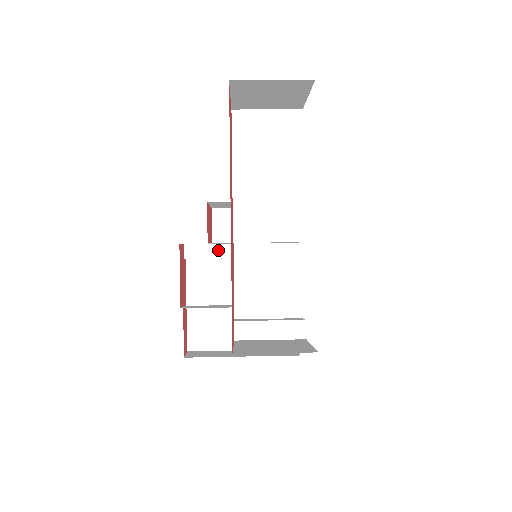
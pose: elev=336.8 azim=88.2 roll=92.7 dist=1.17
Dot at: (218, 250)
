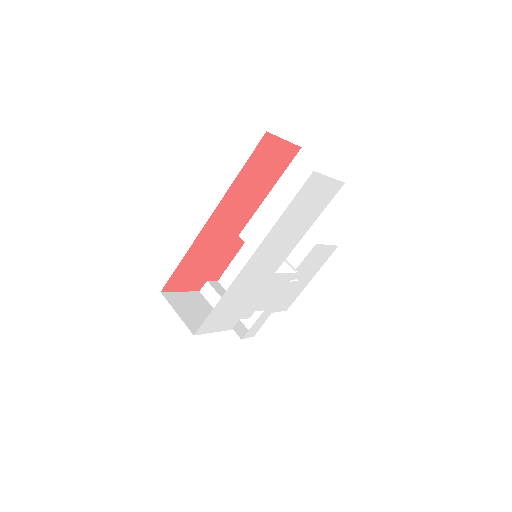
Dot at: occluded
